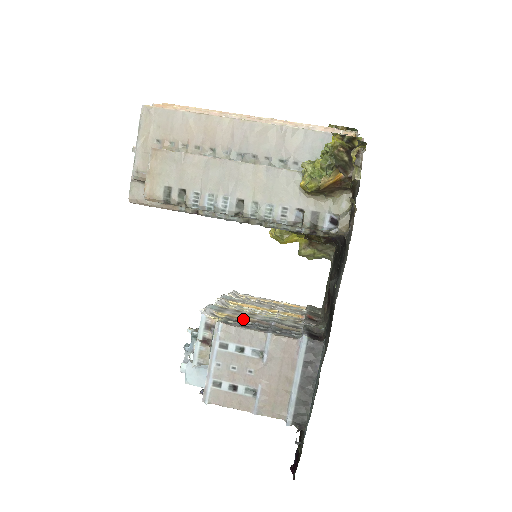
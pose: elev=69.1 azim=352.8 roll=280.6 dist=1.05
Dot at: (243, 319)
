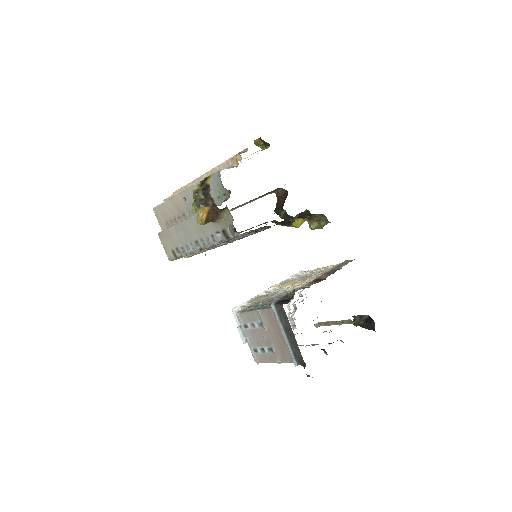
Dot at: (259, 303)
